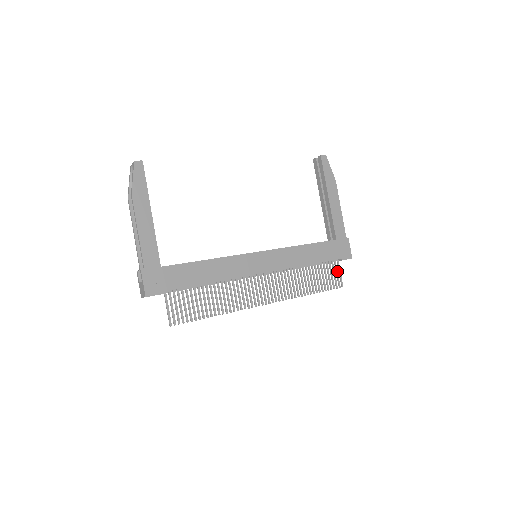
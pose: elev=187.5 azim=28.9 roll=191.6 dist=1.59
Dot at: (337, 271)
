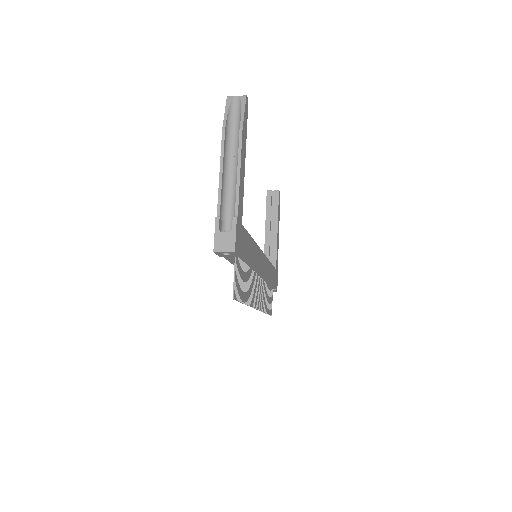
Dot at: (272, 299)
